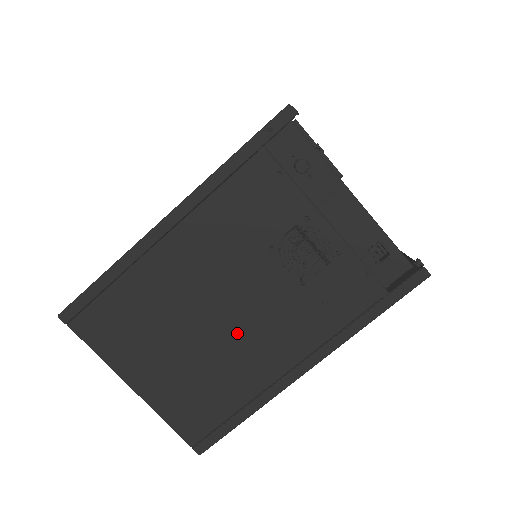
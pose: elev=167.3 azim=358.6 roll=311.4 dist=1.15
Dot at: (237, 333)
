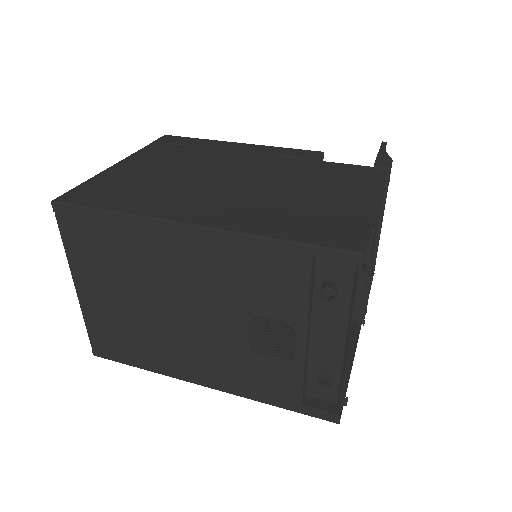
Dot at: (177, 330)
